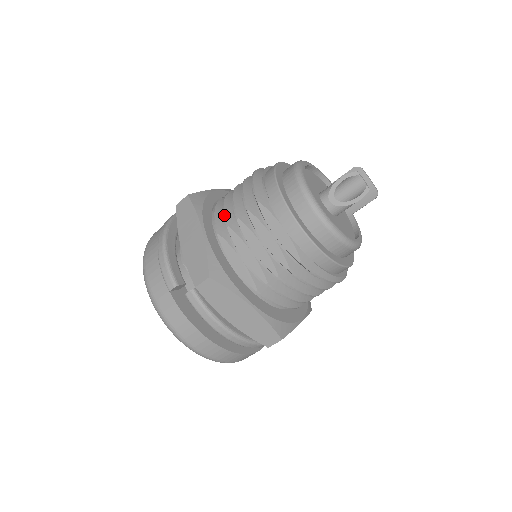
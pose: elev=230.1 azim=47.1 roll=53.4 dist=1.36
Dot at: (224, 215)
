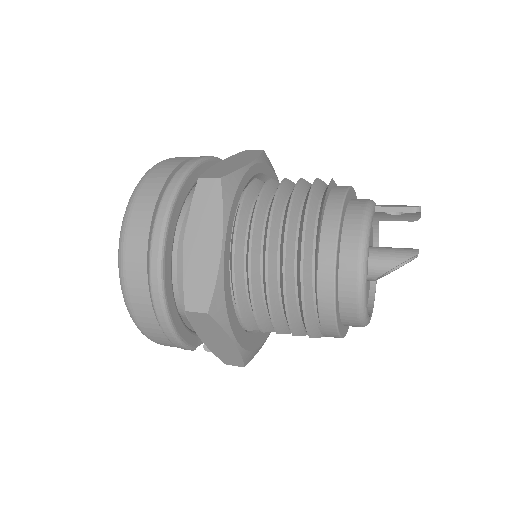
Dot at: (258, 324)
